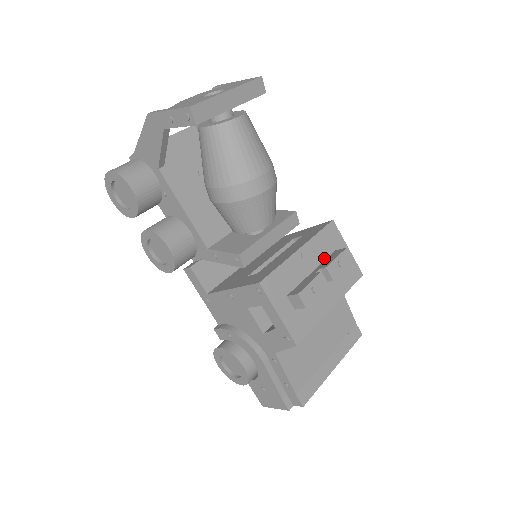
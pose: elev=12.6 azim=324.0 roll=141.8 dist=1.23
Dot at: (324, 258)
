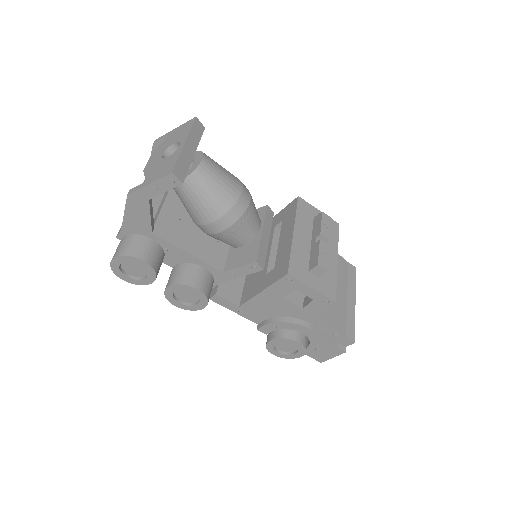
Dot at: (311, 228)
